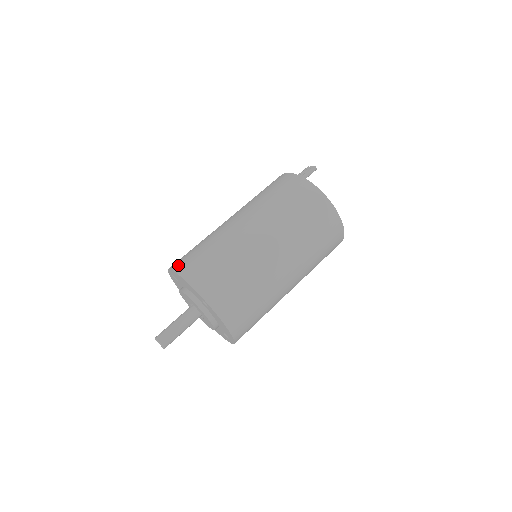
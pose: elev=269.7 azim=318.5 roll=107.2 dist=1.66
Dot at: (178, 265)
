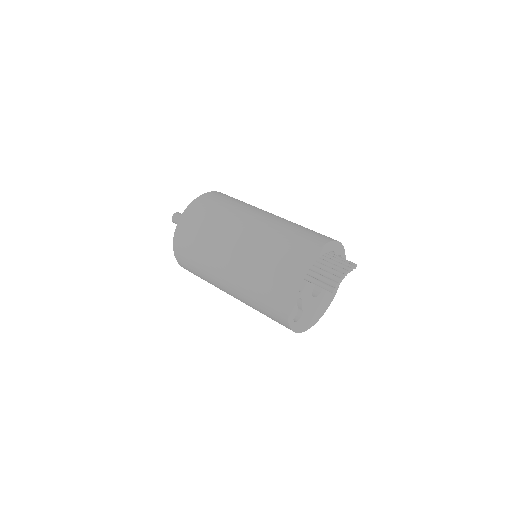
Dot at: (187, 215)
